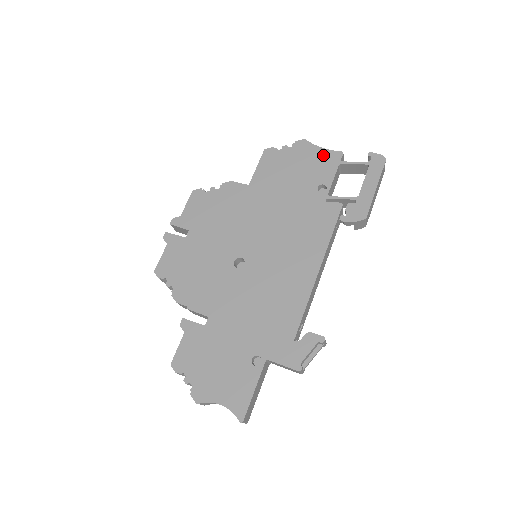
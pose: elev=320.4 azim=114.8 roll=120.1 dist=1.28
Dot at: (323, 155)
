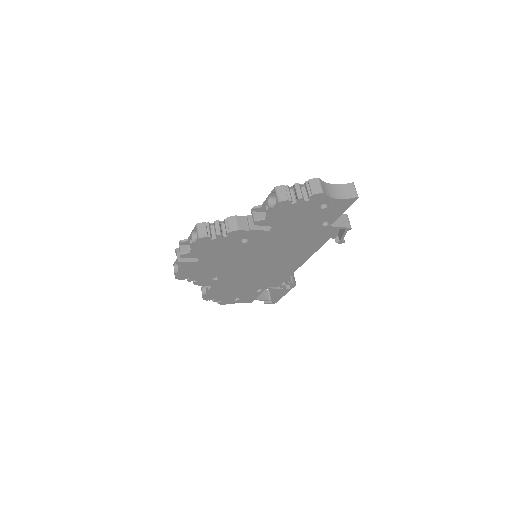
Dot at: occluded
